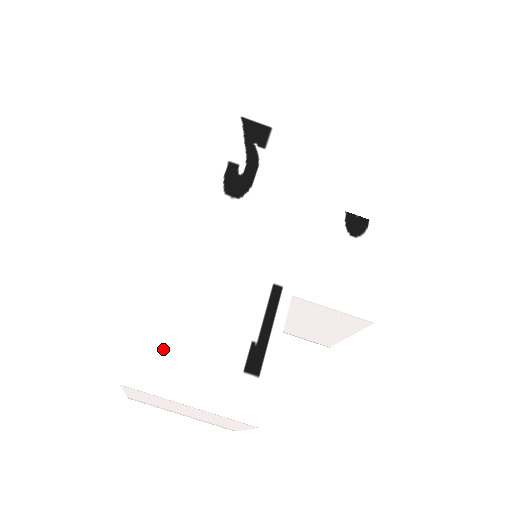
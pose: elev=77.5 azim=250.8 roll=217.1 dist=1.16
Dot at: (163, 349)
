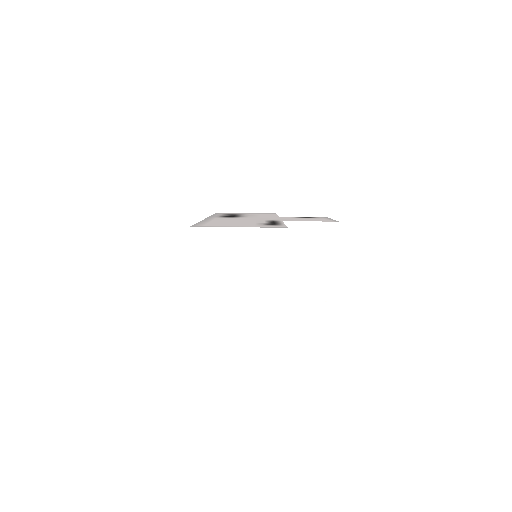
Dot at: occluded
